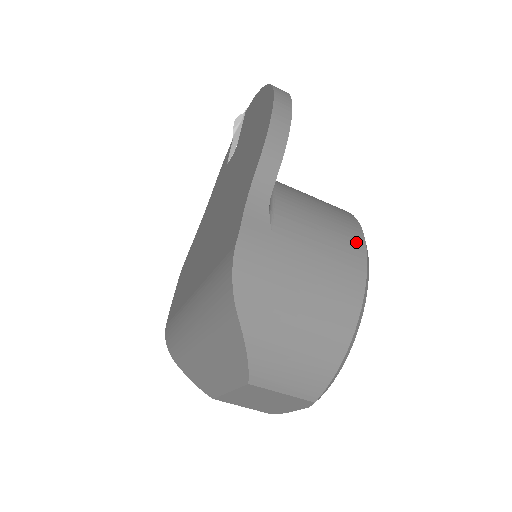
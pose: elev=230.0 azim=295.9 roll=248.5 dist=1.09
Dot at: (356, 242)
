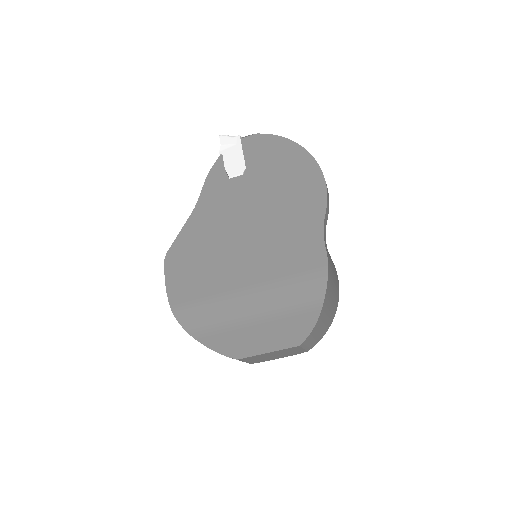
Dot at: occluded
